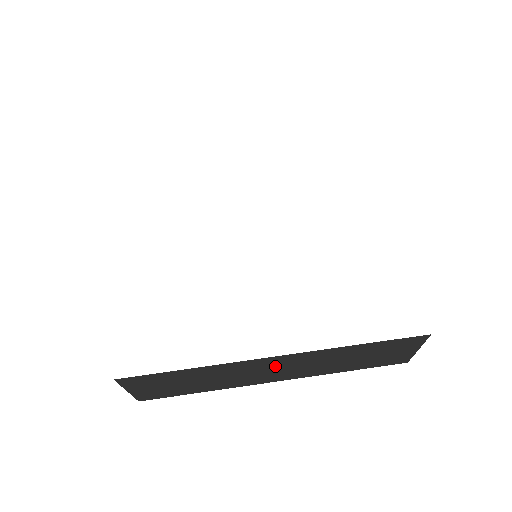
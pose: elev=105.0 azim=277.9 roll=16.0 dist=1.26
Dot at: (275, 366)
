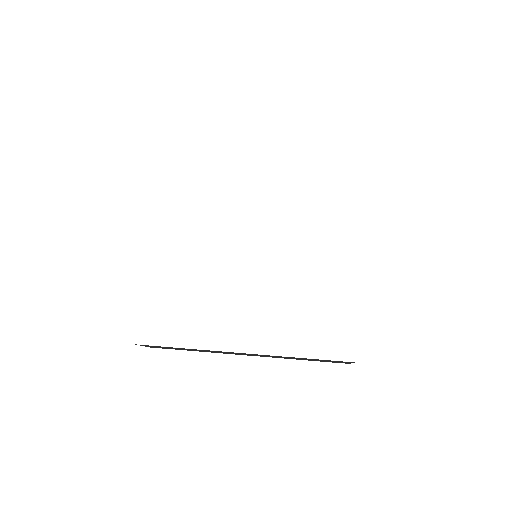
Dot at: (248, 354)
